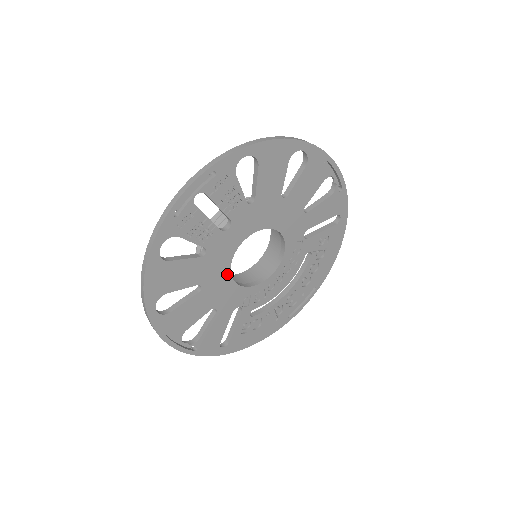
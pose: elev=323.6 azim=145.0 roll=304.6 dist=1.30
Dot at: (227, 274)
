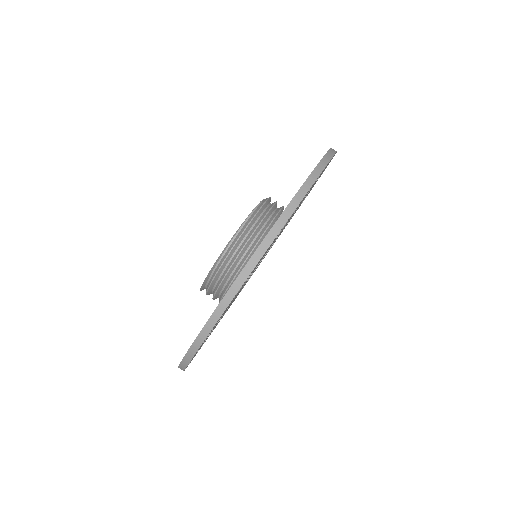
Dot at: occluded
